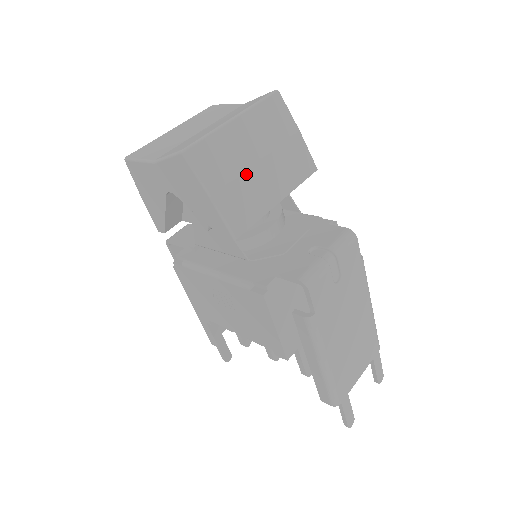
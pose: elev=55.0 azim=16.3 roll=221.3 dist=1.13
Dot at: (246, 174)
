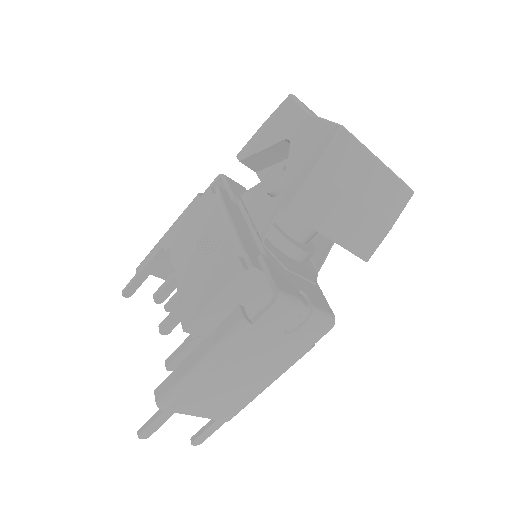
Dot at: (343, 195)
